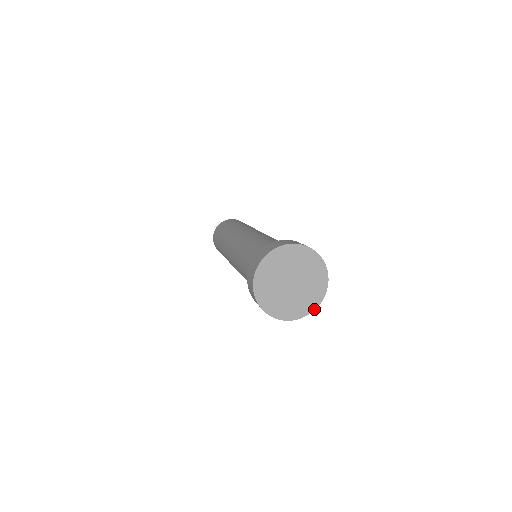
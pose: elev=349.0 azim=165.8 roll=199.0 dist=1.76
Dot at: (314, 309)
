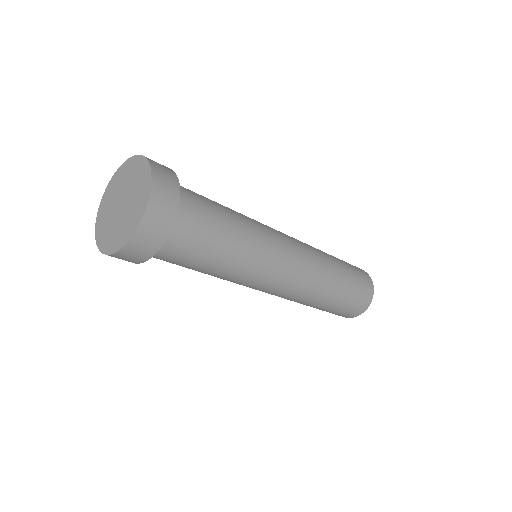
Dot at: (110, 253)
